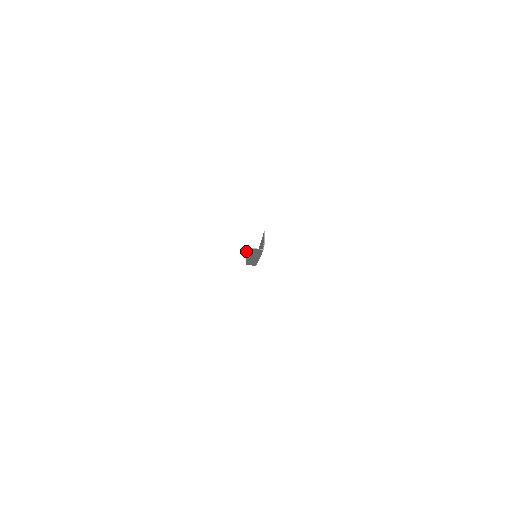
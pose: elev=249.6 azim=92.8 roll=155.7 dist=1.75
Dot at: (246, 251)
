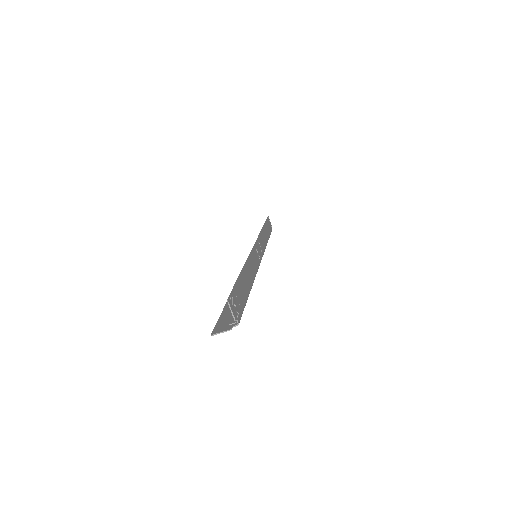
Dot at: (220, 315)
